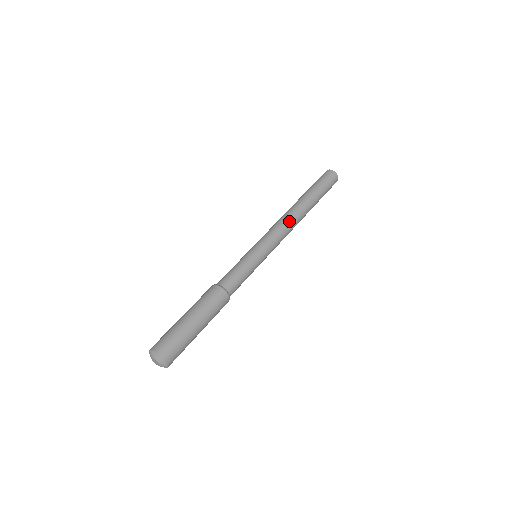
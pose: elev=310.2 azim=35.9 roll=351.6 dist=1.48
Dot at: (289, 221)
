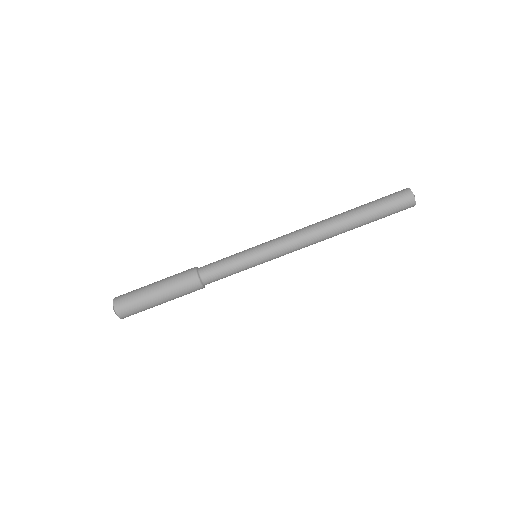
Dot at: occluded
